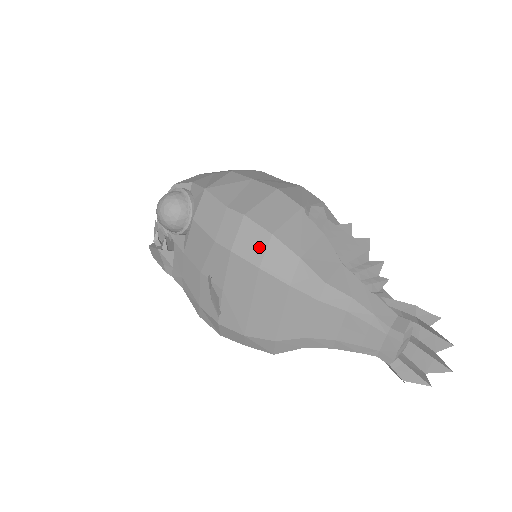
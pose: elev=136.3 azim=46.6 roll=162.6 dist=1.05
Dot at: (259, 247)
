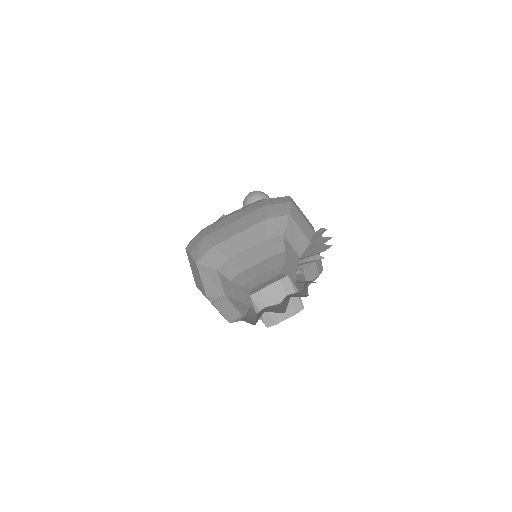
Dot at: (278, 202)
